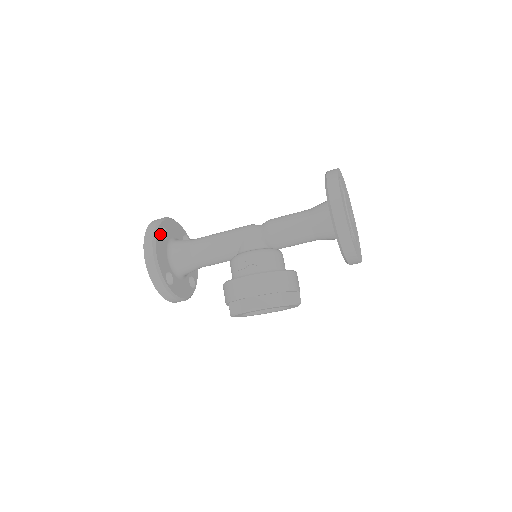
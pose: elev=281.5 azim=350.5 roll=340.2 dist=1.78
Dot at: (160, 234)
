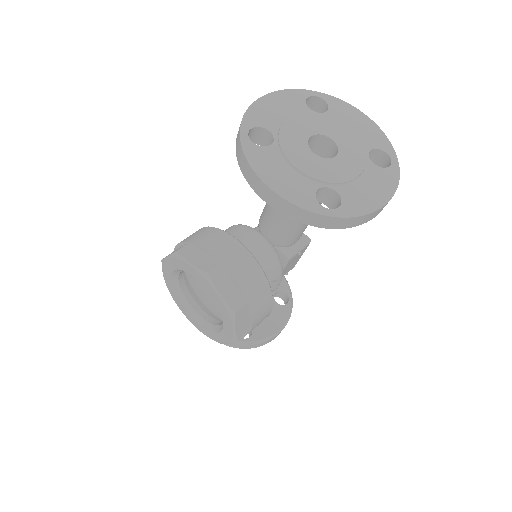
Dot at: occluded
